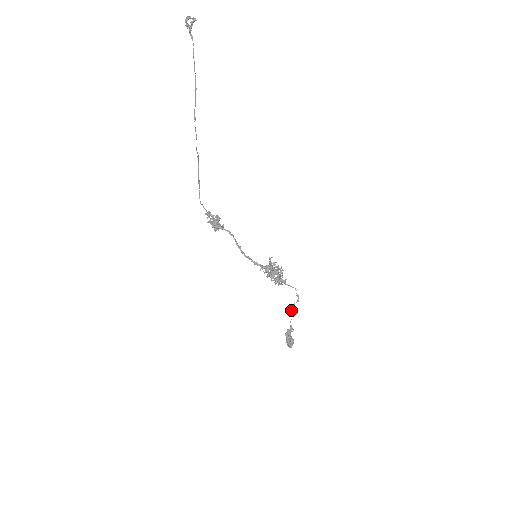
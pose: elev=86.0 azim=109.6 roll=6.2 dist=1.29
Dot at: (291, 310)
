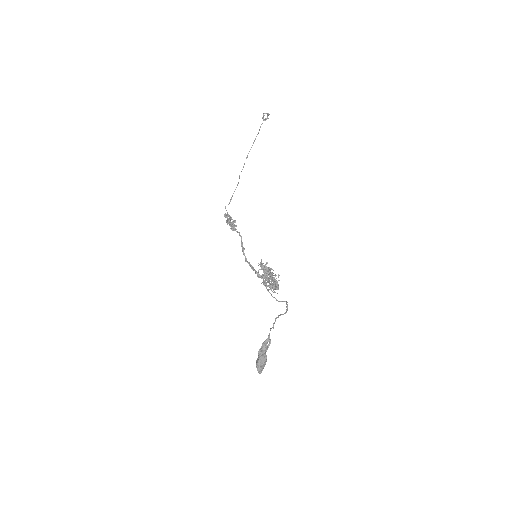
Dot at: (275, 318)
